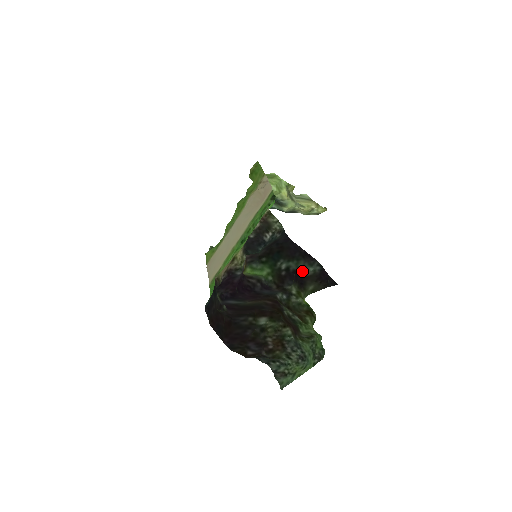
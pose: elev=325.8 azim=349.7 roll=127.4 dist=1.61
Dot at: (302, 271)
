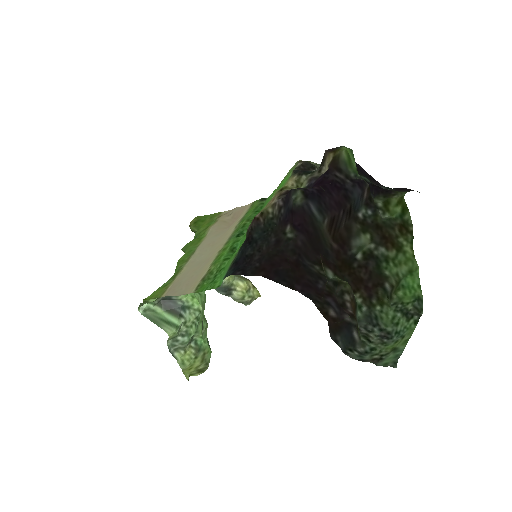
Dot at: (378, 187)
